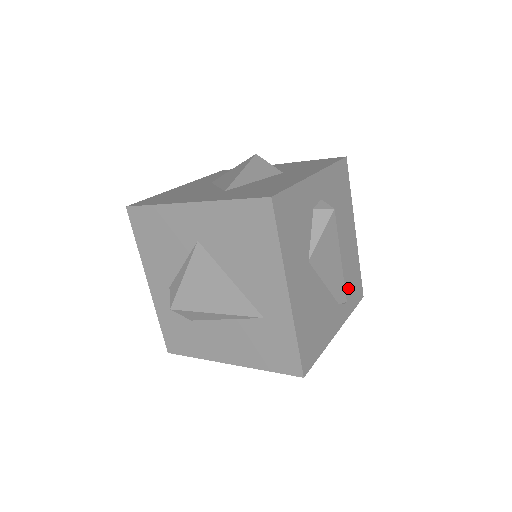
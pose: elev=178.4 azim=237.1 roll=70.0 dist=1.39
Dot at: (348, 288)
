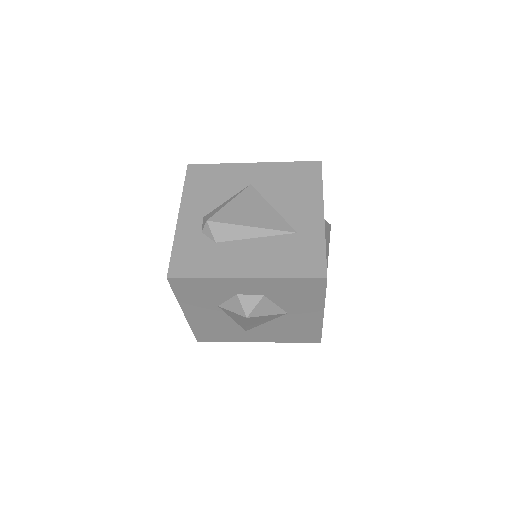
Dot at: occluded
